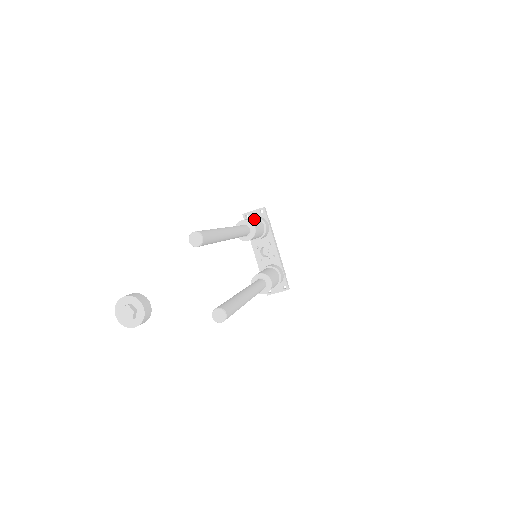
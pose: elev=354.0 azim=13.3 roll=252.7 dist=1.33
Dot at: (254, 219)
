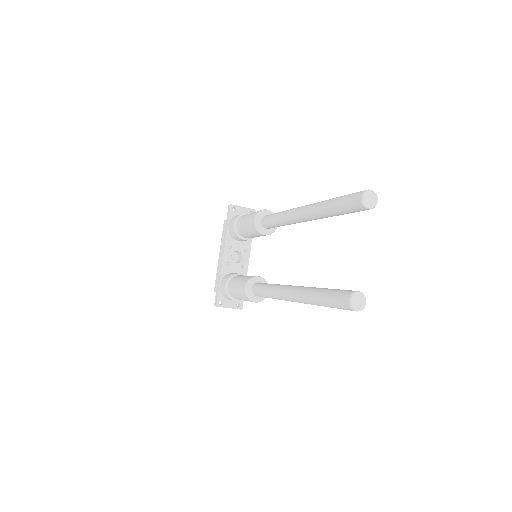
Dot at: occluded
